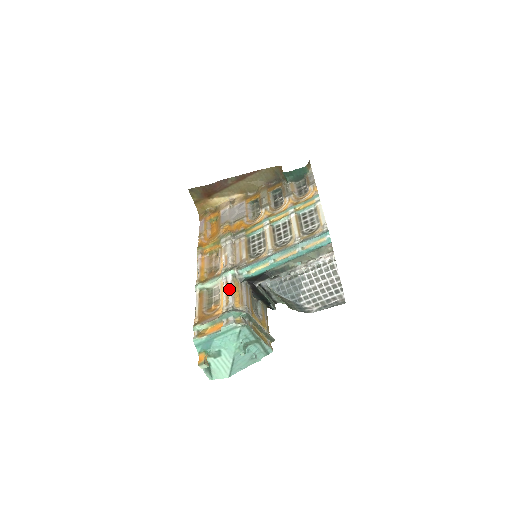
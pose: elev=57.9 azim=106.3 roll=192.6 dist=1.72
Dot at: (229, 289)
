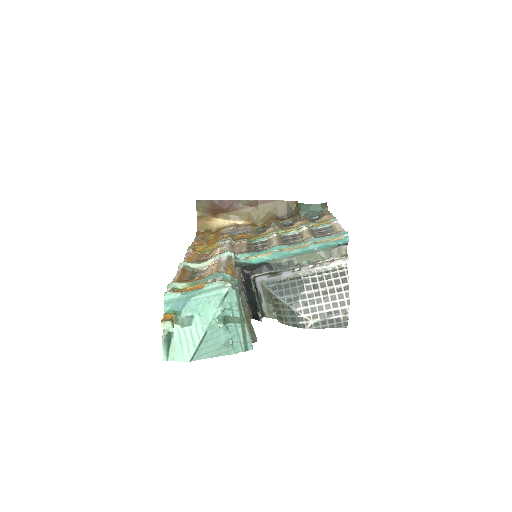
Dot at: (222, 264)
